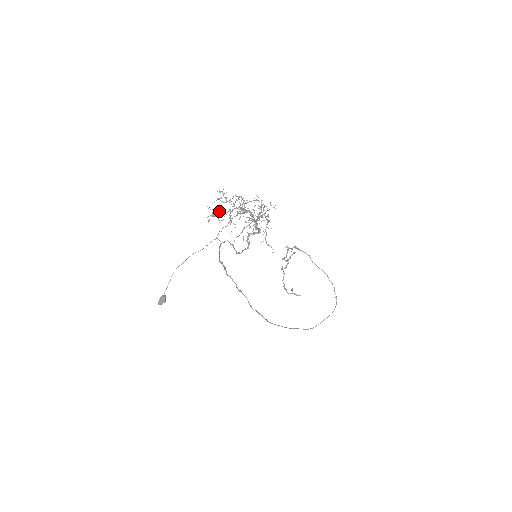
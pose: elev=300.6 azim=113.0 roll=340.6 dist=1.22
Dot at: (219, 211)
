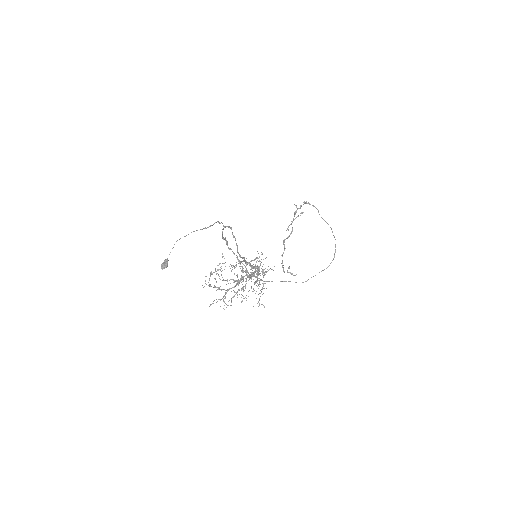
Dot at: (215, 286)
